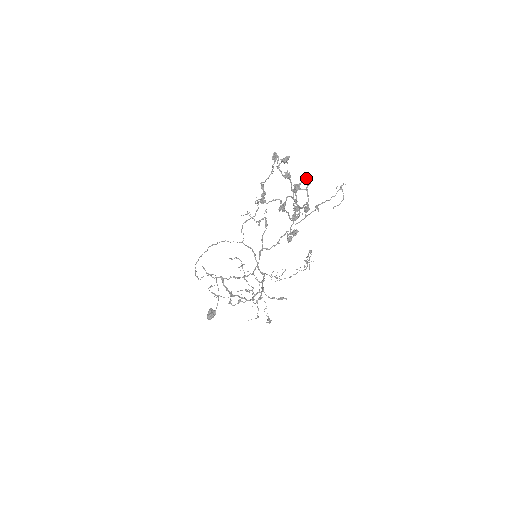
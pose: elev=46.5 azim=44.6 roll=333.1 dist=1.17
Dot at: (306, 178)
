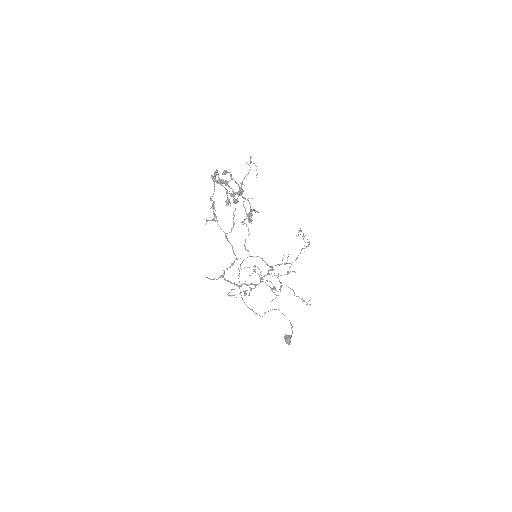
Dot at: (223, 171)
